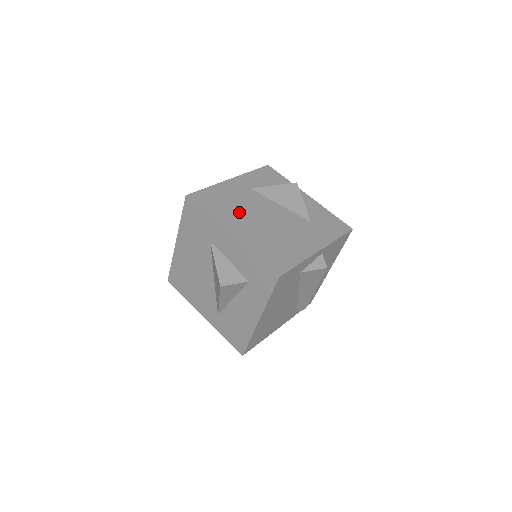
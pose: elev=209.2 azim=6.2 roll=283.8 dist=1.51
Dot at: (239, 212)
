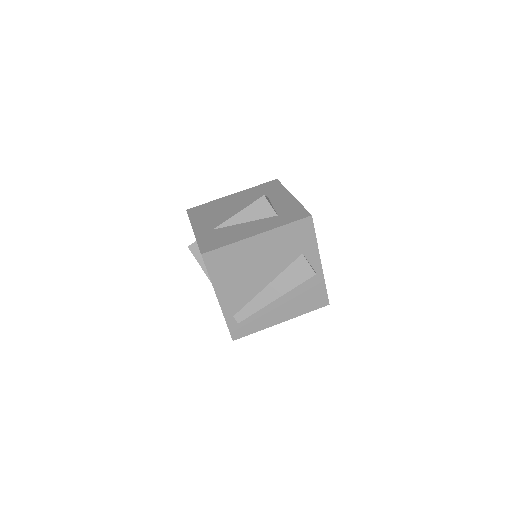
Dot at: occluded
